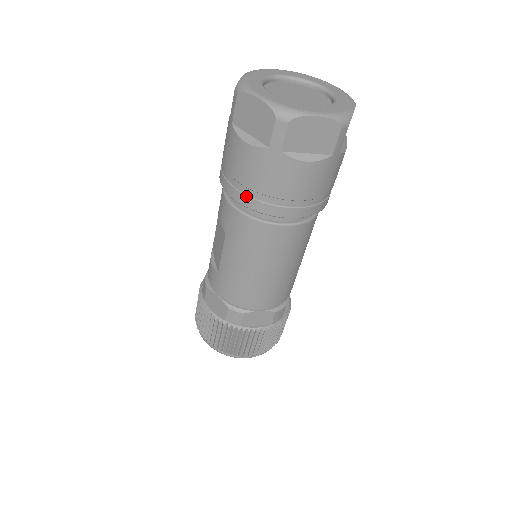
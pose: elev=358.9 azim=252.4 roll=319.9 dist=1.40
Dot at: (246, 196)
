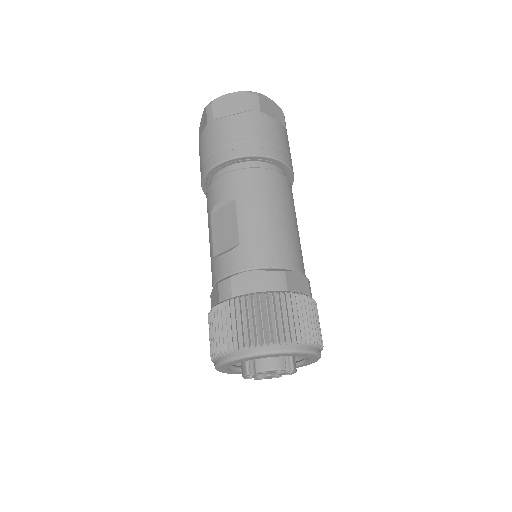
Dot at: (247, 147)
